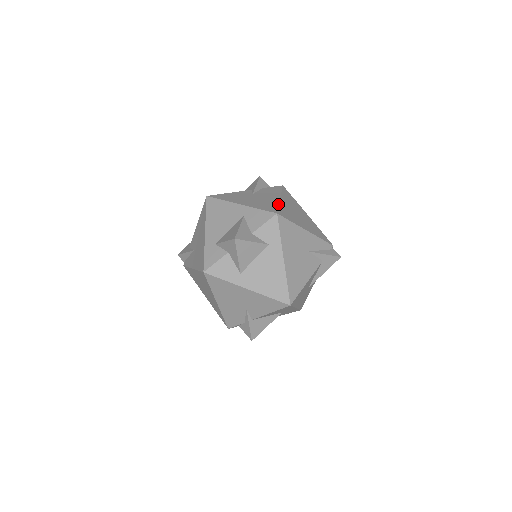
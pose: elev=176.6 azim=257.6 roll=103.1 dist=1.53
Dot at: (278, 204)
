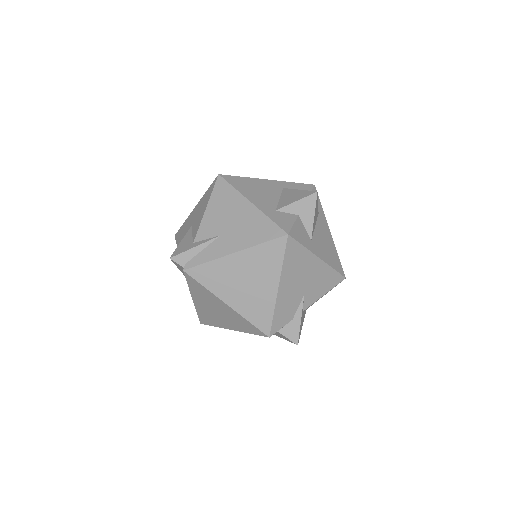
Dot at: occluded
